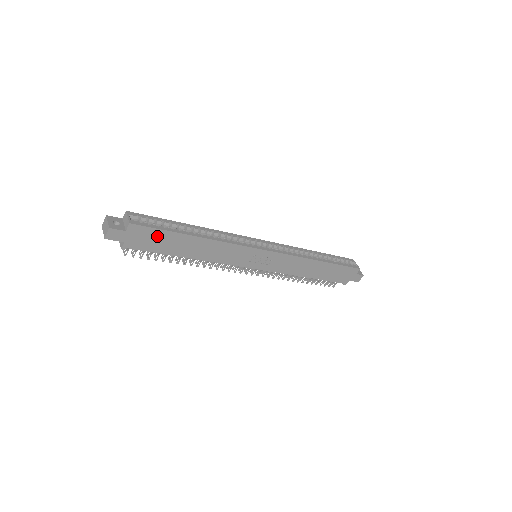
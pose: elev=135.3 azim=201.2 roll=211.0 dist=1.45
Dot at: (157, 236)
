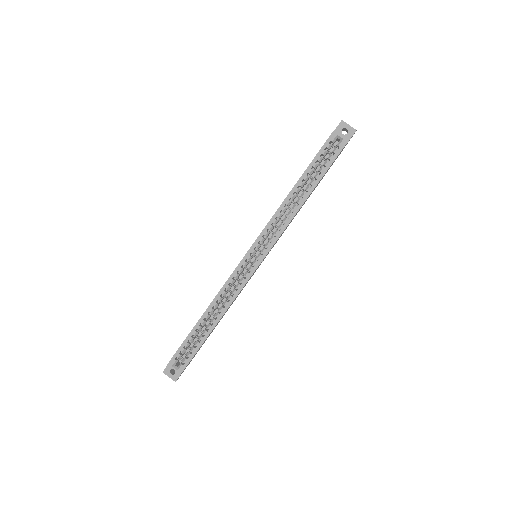
Dot at: (197, 351)
